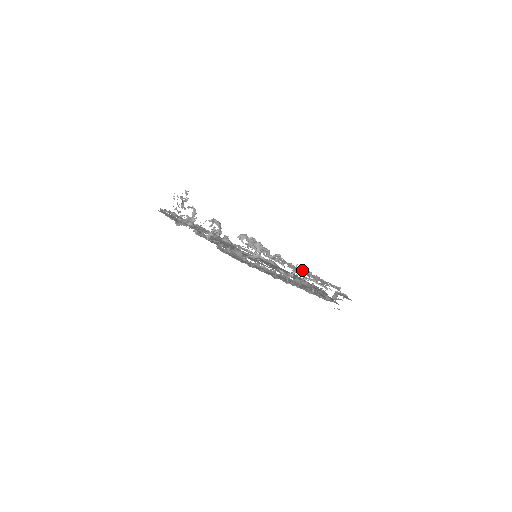
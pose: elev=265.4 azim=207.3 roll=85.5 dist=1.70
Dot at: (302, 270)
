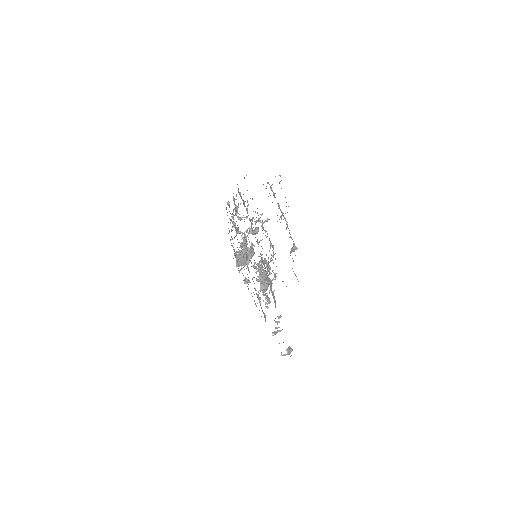
Dot at: occluded
